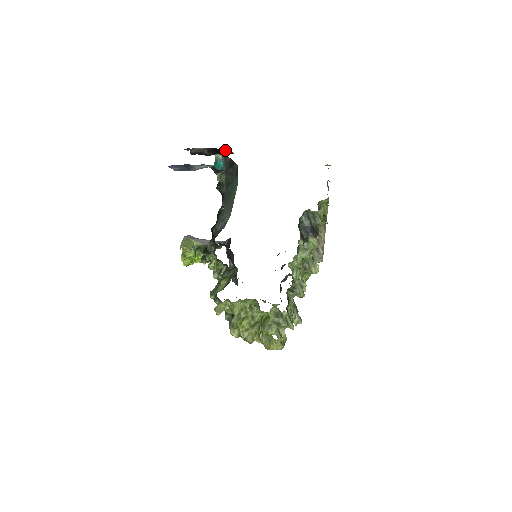
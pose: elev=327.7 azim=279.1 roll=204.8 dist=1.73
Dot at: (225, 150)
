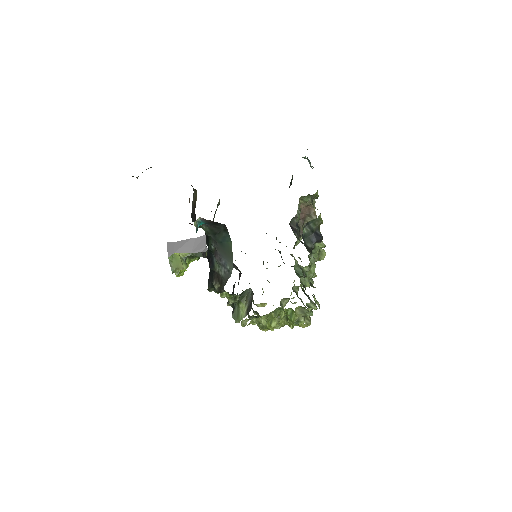
Dot at: occluded
